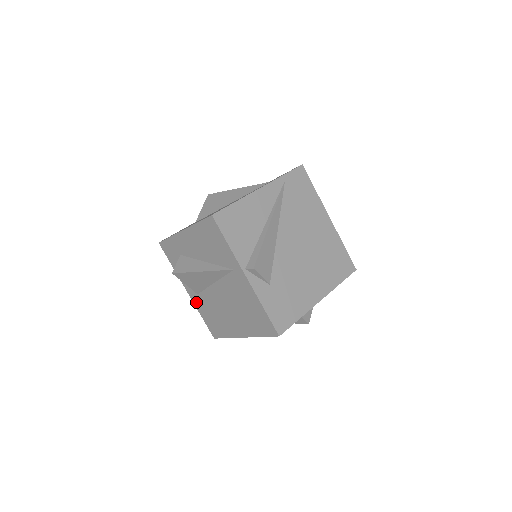
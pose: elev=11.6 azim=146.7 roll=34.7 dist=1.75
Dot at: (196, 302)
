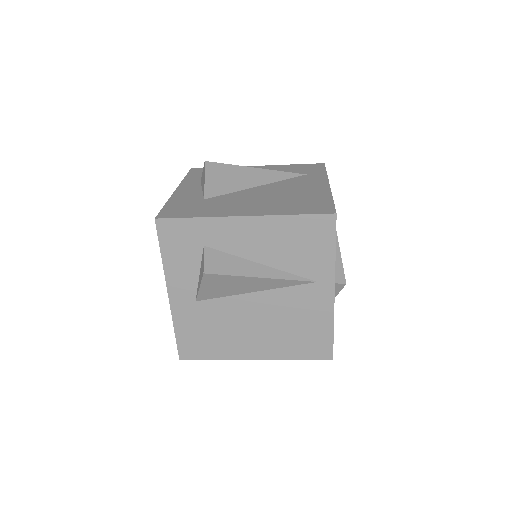
Dot at: (180, 311)
